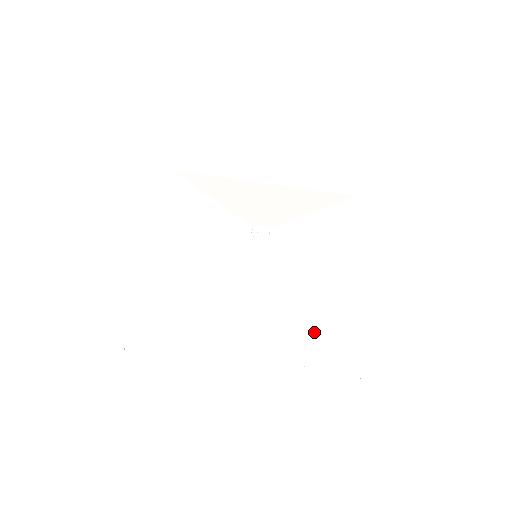
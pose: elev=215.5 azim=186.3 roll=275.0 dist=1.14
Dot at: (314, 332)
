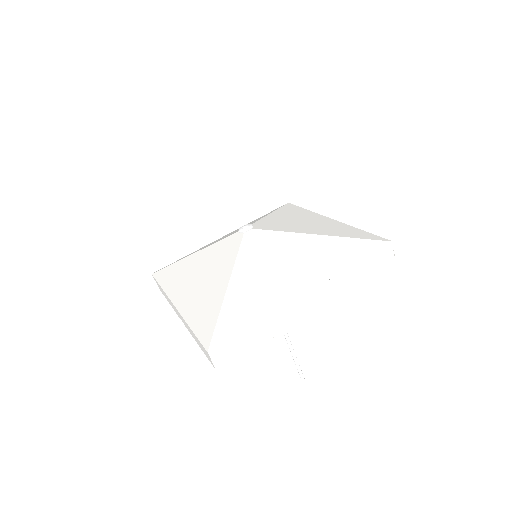
Dot at: (335, 247)
